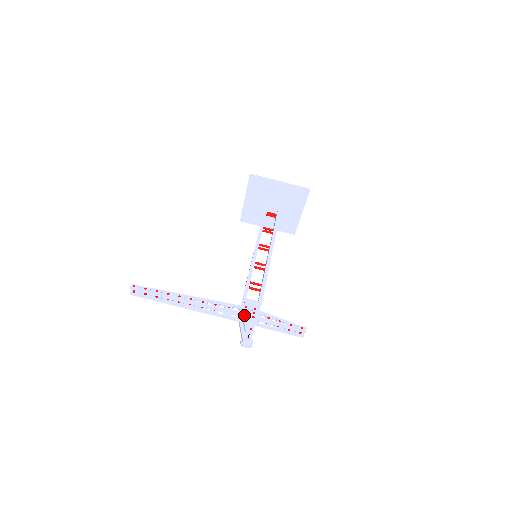
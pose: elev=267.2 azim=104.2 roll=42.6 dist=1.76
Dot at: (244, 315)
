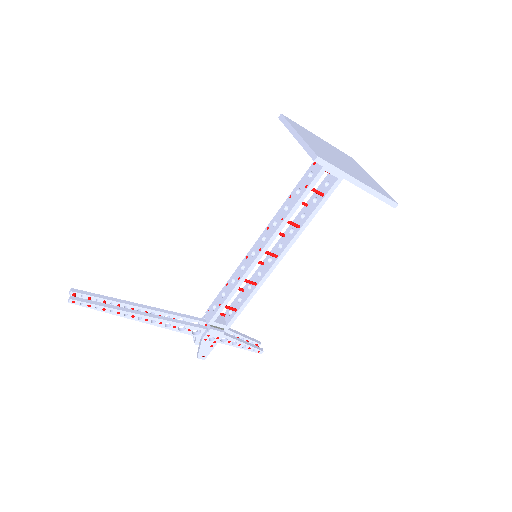
Dot at: (202, 344)
